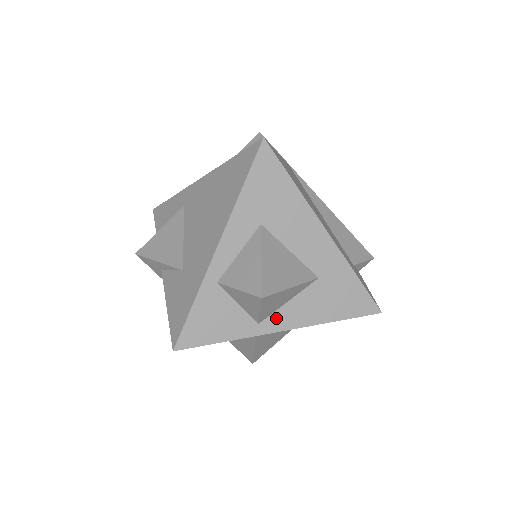
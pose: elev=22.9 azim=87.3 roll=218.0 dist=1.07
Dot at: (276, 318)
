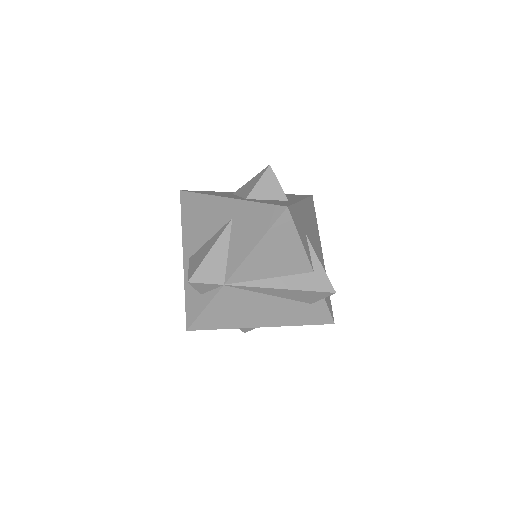
Dot at: occluded
